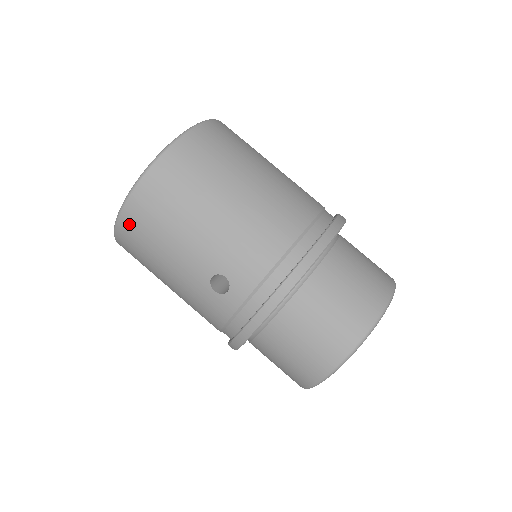
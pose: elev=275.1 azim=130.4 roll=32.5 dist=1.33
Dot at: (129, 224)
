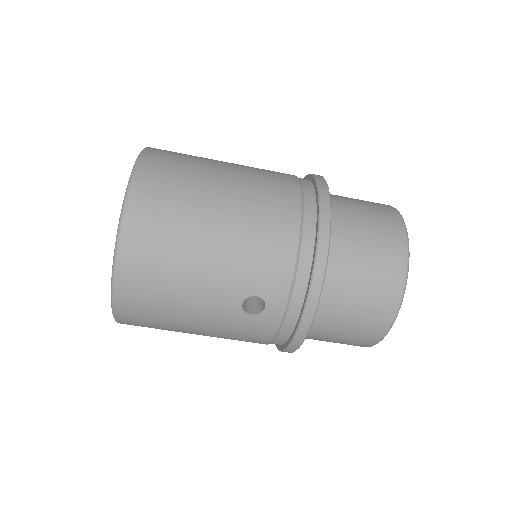
Dot at: (129, 301)
